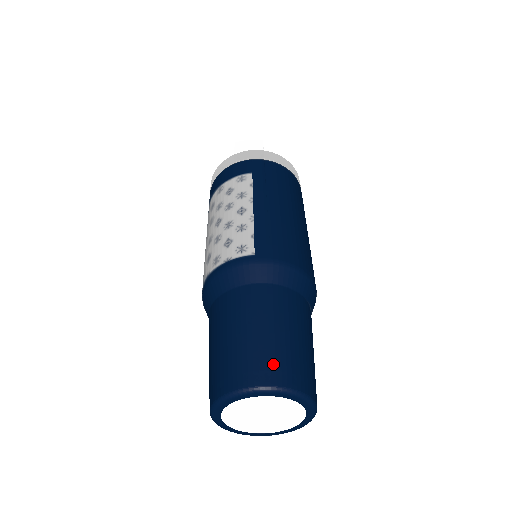
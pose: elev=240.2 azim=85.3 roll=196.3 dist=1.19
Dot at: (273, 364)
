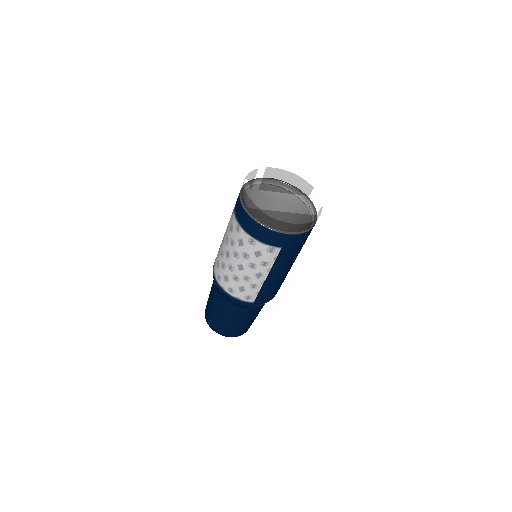
Dot at: (240, 332)
